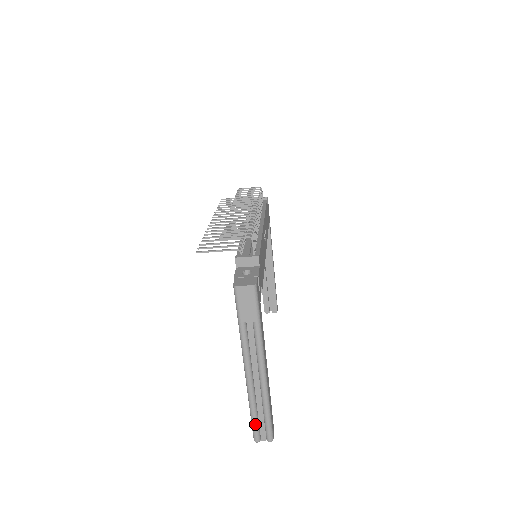
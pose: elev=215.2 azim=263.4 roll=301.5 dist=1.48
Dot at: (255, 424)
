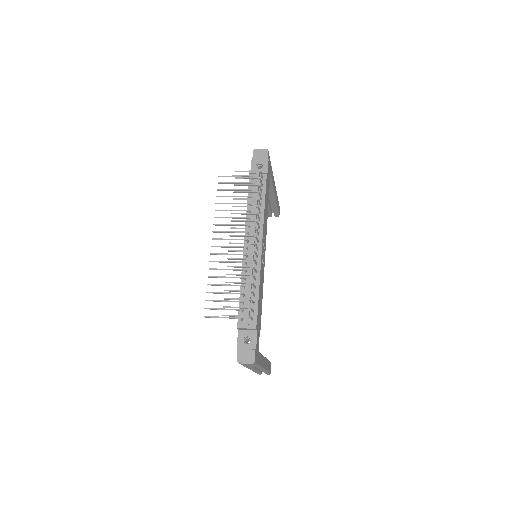
Dot at: (258, 373)
